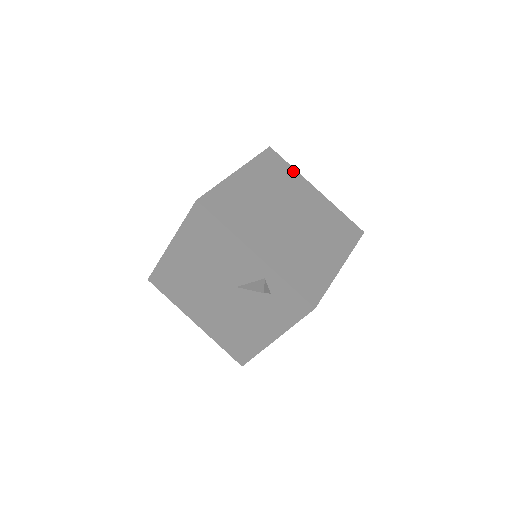
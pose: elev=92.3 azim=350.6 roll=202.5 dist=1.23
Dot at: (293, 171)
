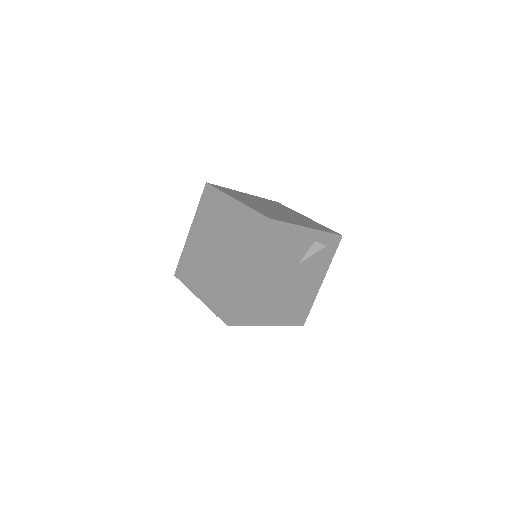
Dot at: (229, 189)
